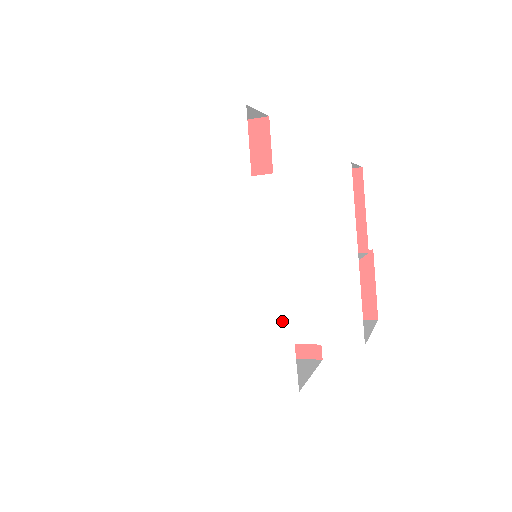
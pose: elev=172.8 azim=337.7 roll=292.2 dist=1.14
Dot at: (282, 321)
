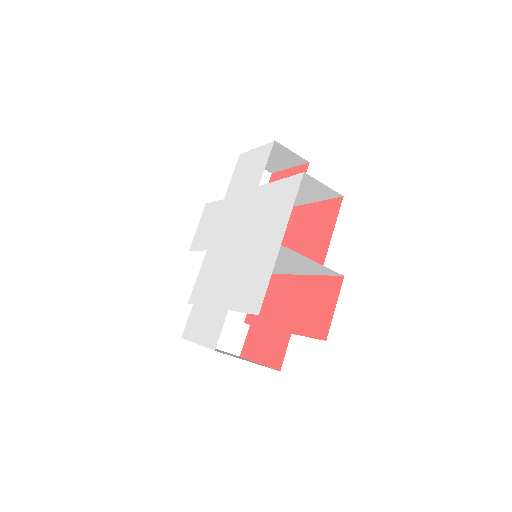
Dot at: (230, 291)
